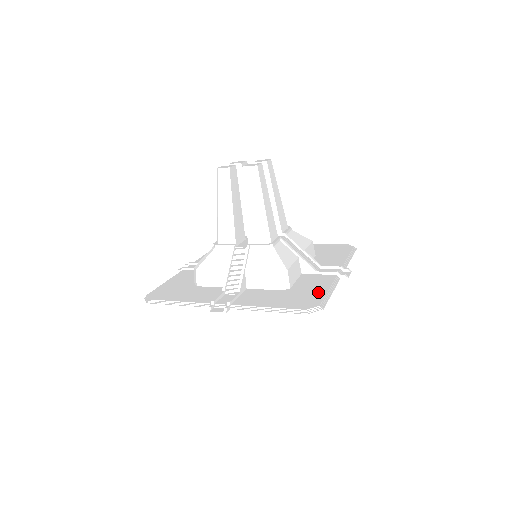
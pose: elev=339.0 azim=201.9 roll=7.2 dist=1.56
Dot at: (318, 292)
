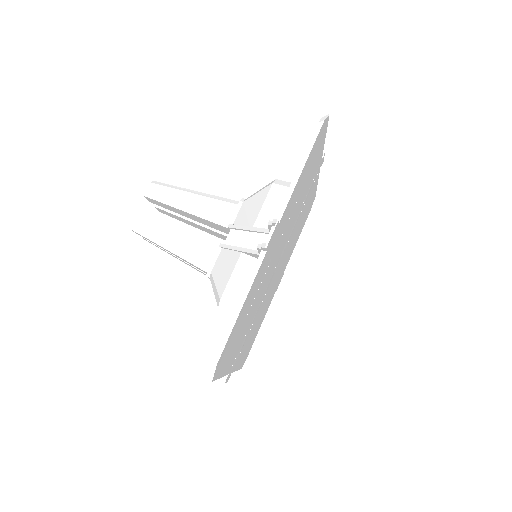
Dot at: occluded
